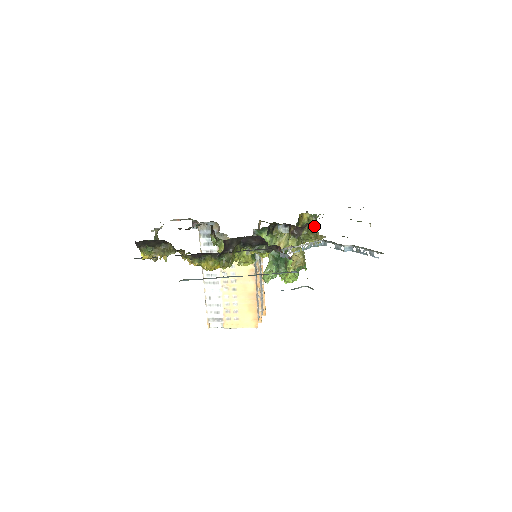
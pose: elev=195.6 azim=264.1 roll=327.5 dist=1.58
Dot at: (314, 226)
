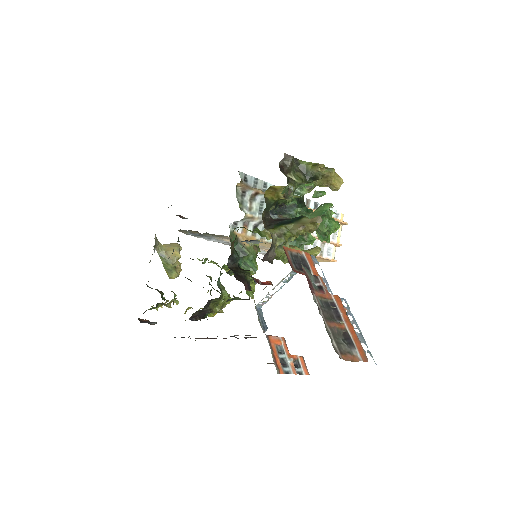
Dot at: (299, 196)
